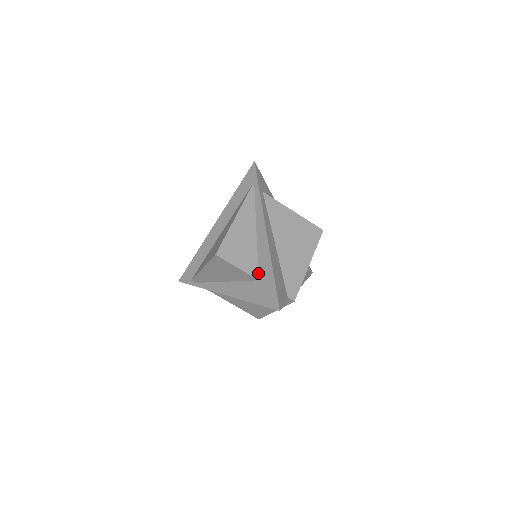
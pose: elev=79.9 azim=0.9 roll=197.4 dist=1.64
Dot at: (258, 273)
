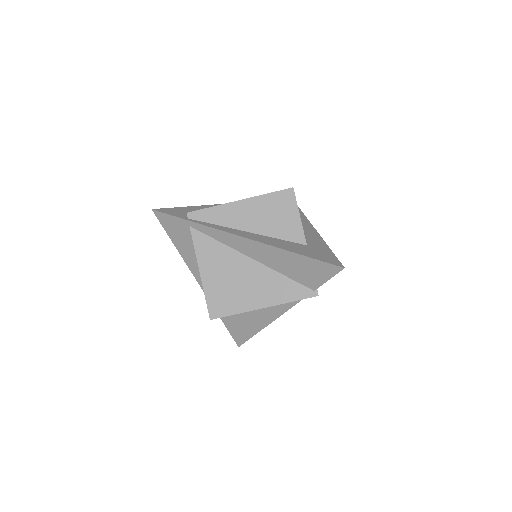
Dot at: (306, 241)
